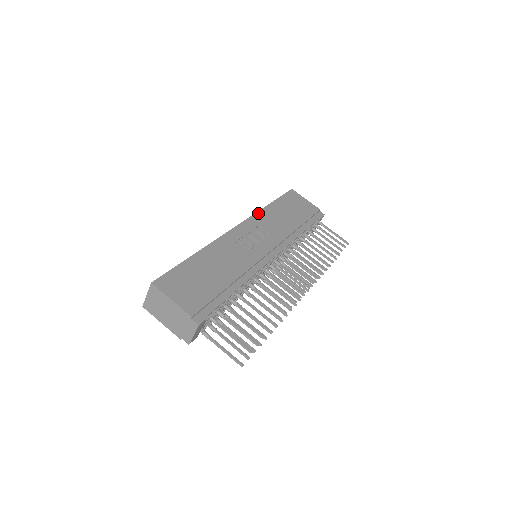
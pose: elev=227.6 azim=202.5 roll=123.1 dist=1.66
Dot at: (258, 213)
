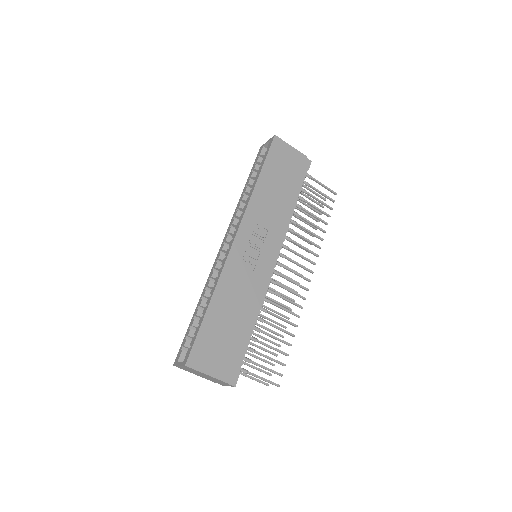
Dot at: (250, 202)
